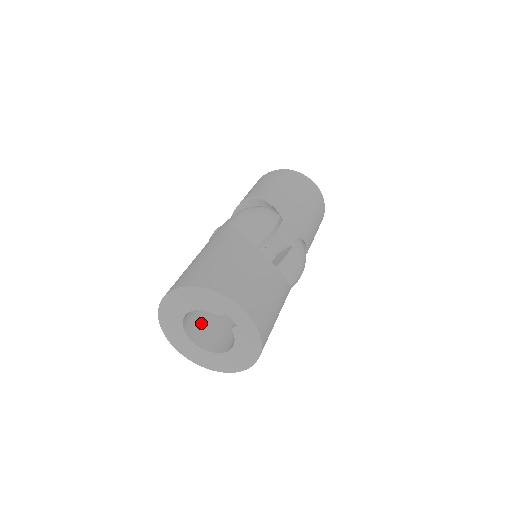
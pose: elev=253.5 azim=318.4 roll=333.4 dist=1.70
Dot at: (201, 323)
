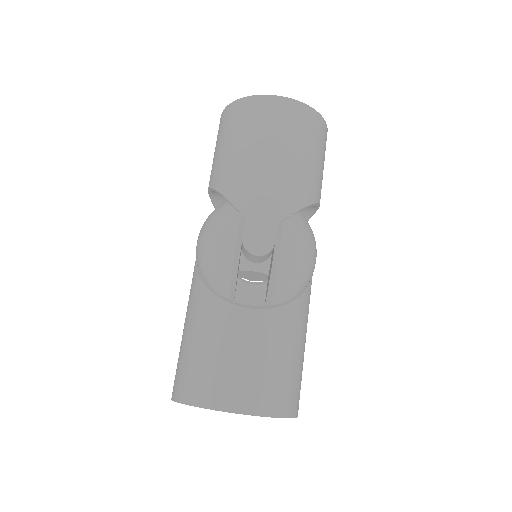
Dot at: occluded
